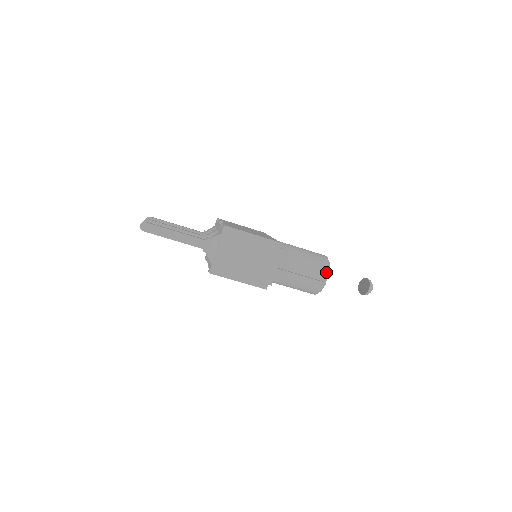
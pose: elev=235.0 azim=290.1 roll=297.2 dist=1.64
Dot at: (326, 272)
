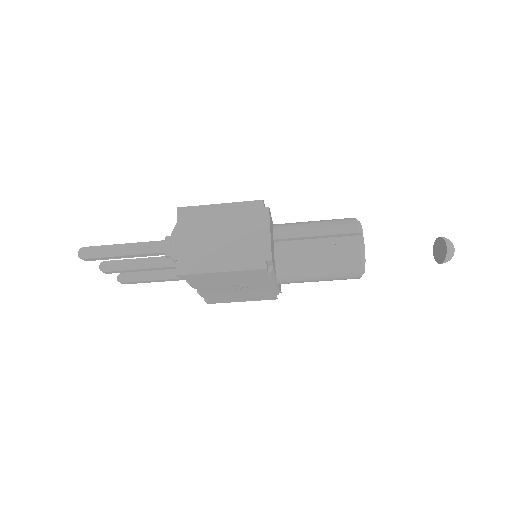
Dot at: (356, 229)
